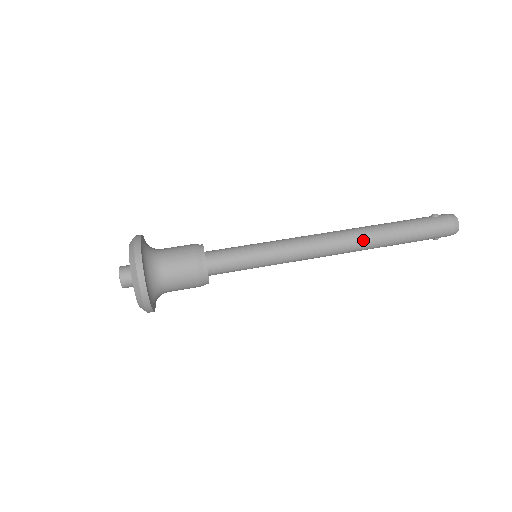
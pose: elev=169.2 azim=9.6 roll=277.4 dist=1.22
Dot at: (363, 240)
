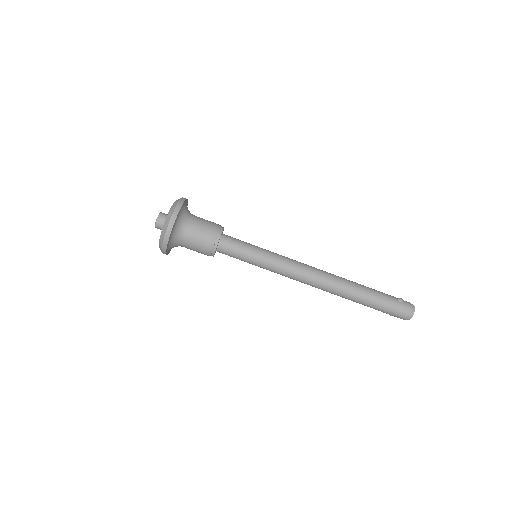
Dot at: (336, 289)
